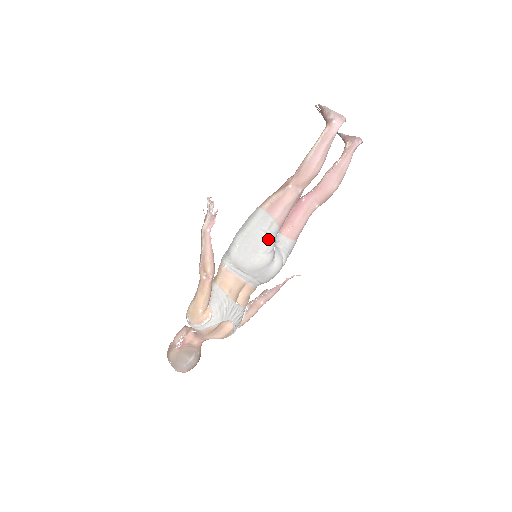
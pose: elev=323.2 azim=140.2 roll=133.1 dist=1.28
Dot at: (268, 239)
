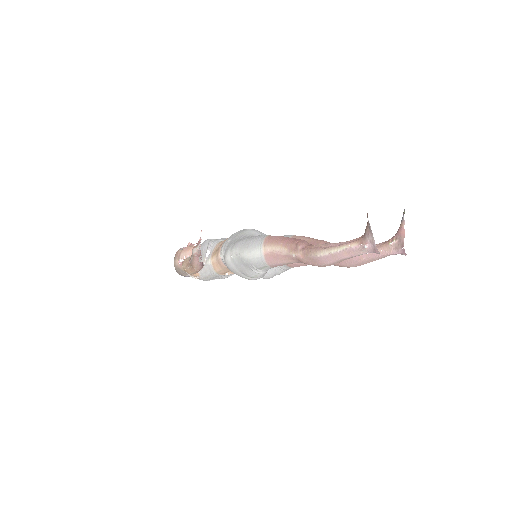
Dot at: (257, 272)
